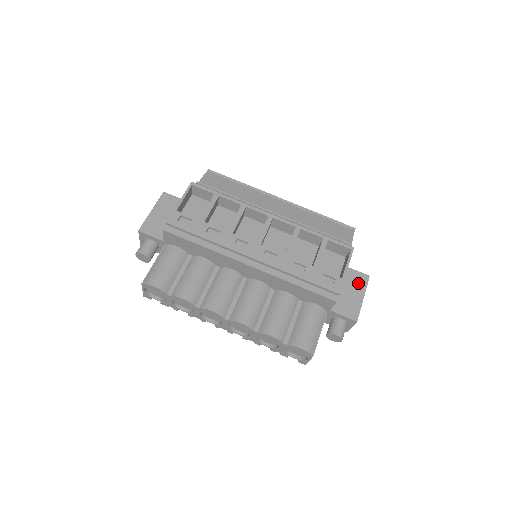
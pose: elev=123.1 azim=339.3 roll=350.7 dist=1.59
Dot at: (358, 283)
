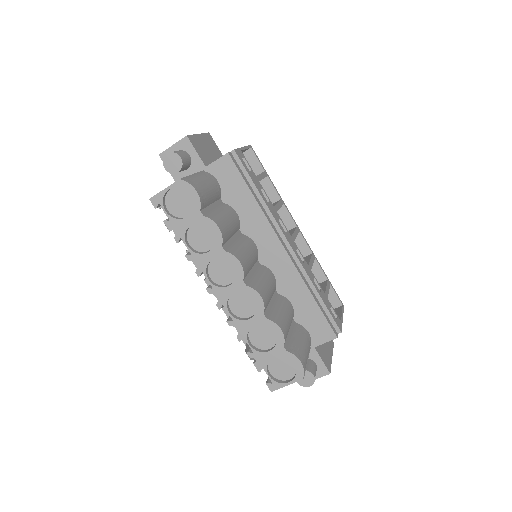
Dot at: (328, 342)
